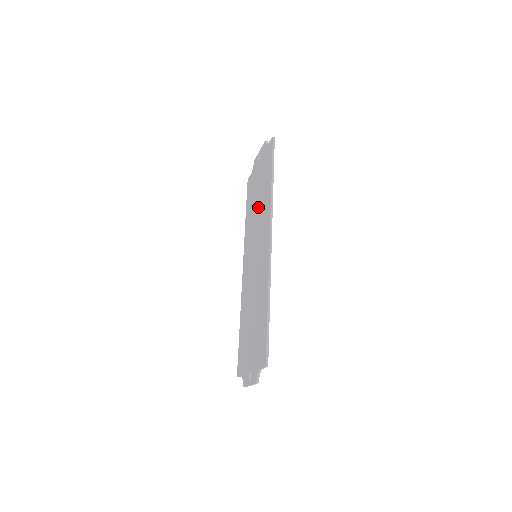
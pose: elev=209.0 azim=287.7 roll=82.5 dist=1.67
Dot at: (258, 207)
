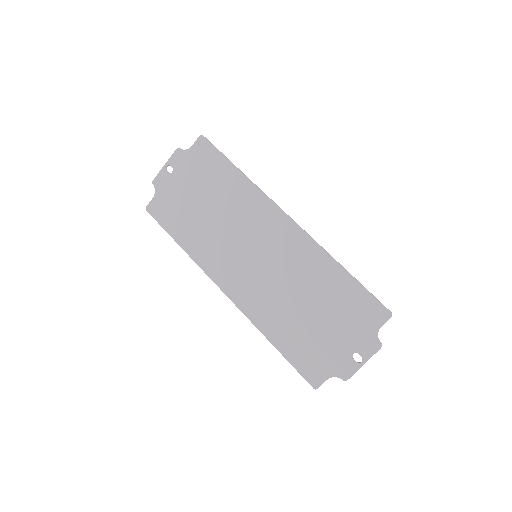
Dot at: (219, 212)
